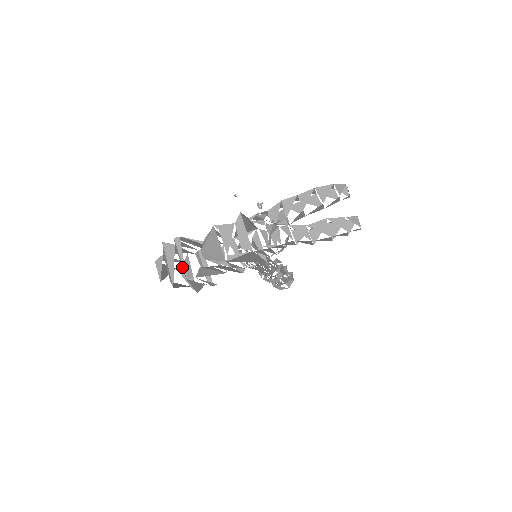
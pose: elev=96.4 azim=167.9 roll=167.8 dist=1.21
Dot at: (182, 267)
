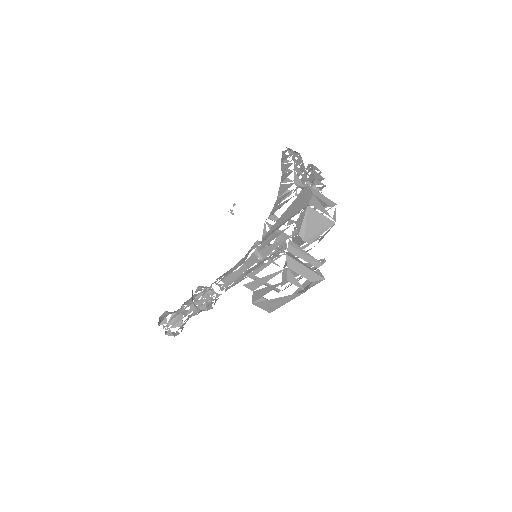
Dot at: (309, 262)
